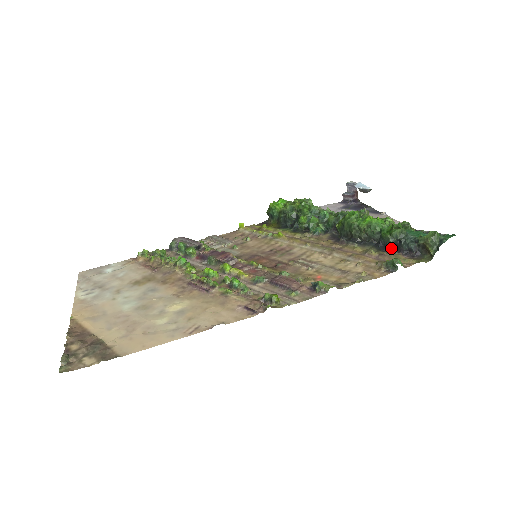
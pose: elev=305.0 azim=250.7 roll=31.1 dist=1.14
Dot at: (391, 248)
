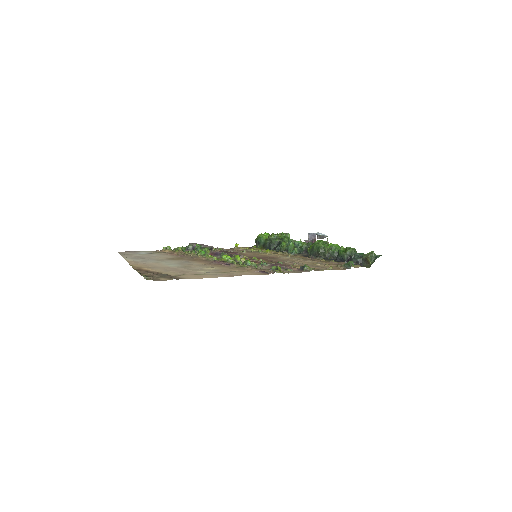
Dot at: (345, 261)
